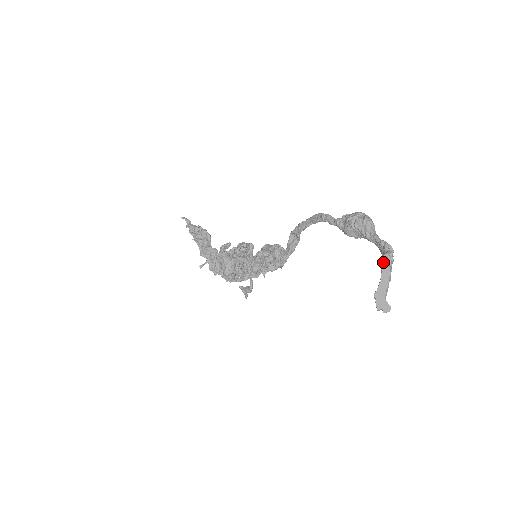
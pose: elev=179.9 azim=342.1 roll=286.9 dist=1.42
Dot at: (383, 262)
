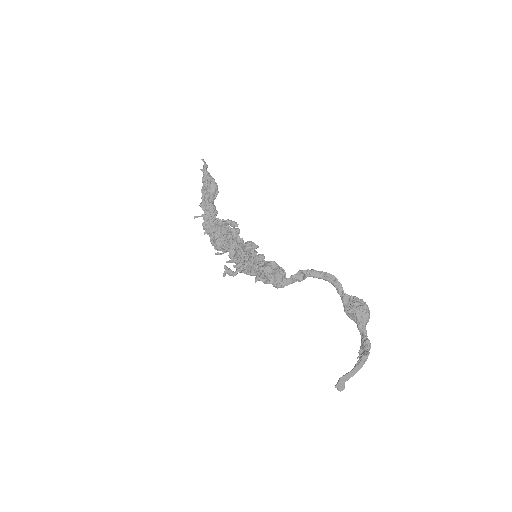
Dot at: (362, 361)
